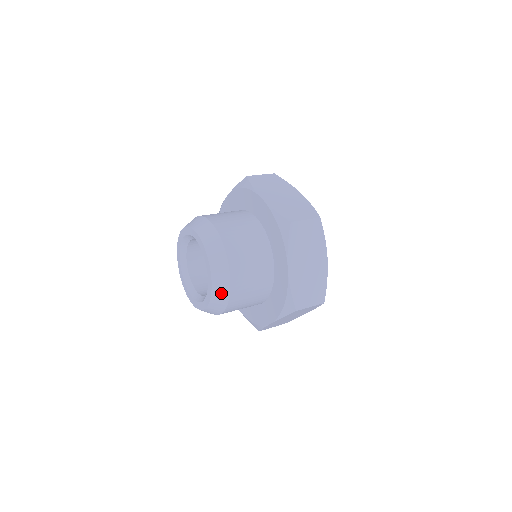
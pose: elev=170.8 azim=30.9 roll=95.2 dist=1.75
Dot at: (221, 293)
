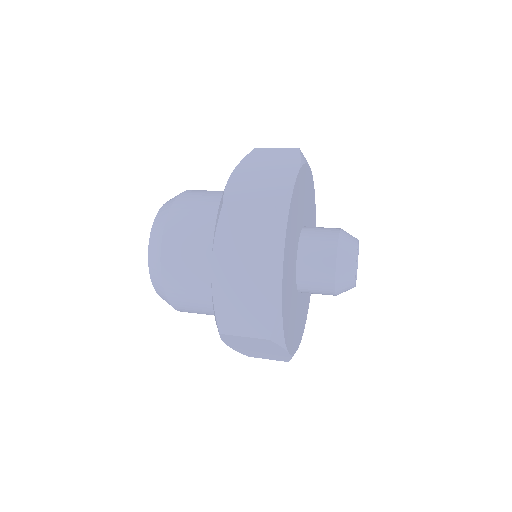
Dot at: (157, 280)
